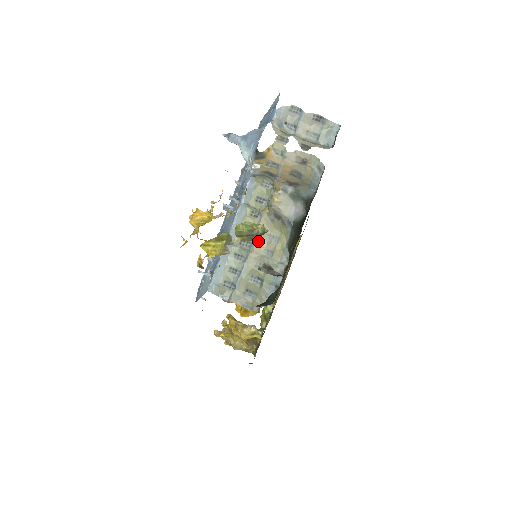
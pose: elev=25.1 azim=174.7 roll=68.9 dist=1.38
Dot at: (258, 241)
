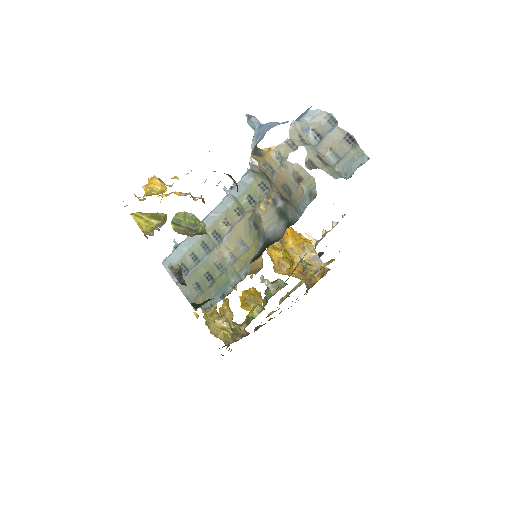
Dot at: (228, 240)
